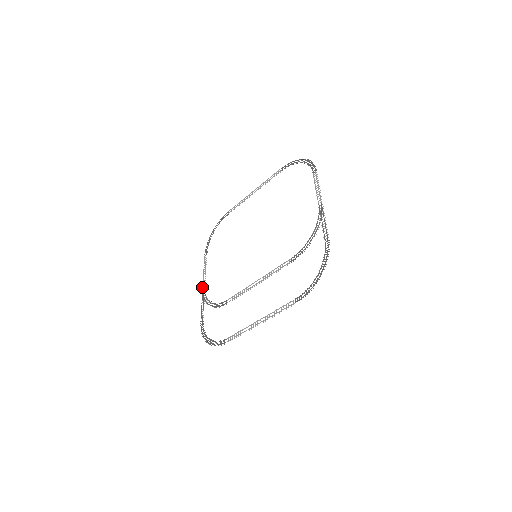
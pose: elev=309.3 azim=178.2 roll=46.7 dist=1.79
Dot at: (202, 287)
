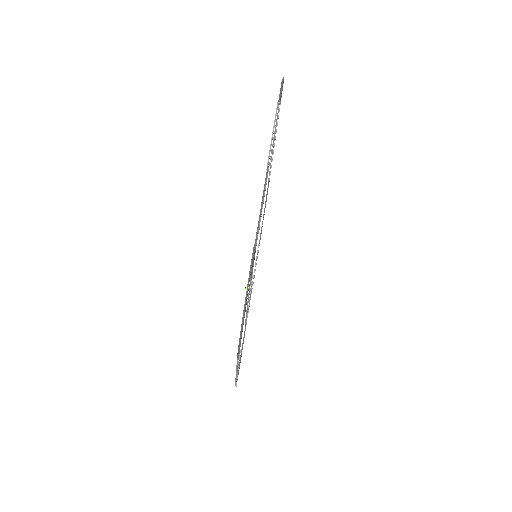
Dot at: occluded
